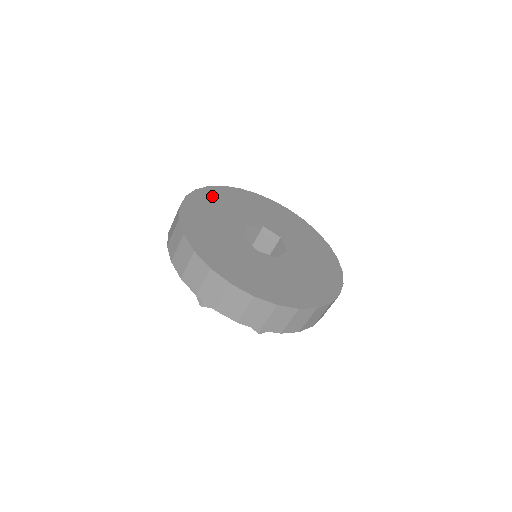
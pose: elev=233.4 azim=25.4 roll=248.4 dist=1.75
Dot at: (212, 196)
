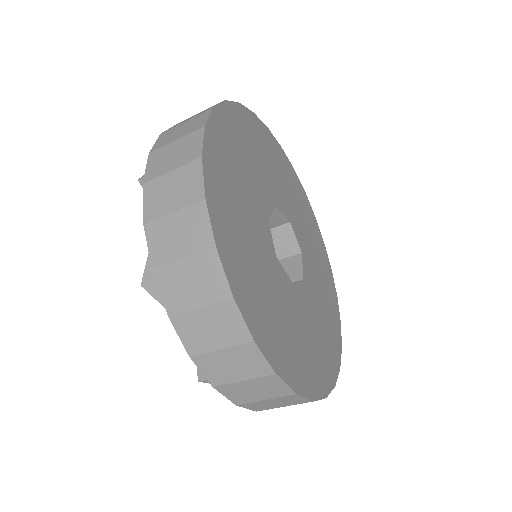
Dot at: (253, 130)
